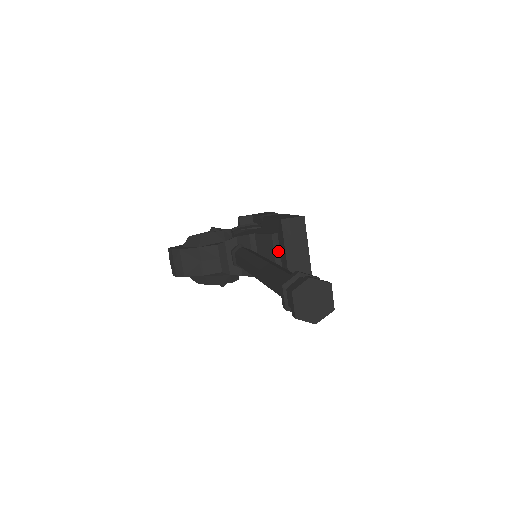
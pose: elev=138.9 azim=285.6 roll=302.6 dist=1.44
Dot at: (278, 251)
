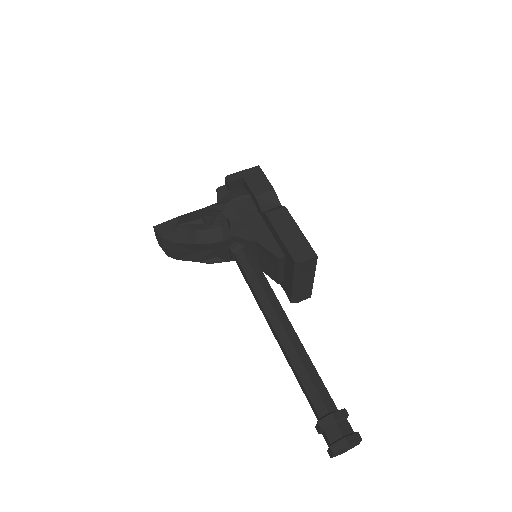
Dot at: (283, 267)
